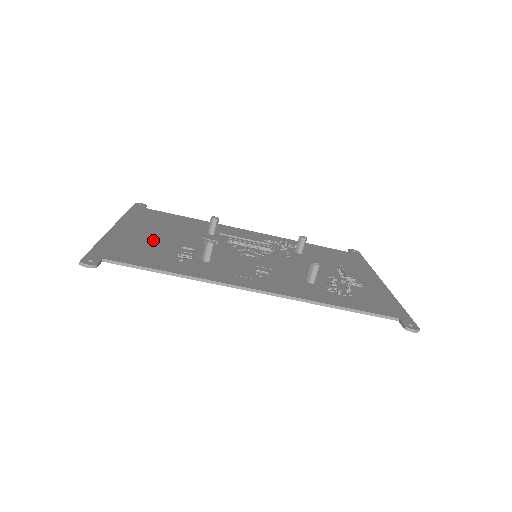
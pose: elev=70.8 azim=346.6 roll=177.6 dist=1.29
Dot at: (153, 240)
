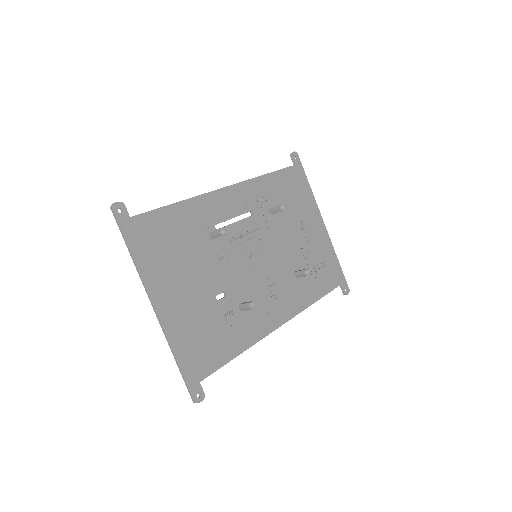
Dot at: (196, 307)
